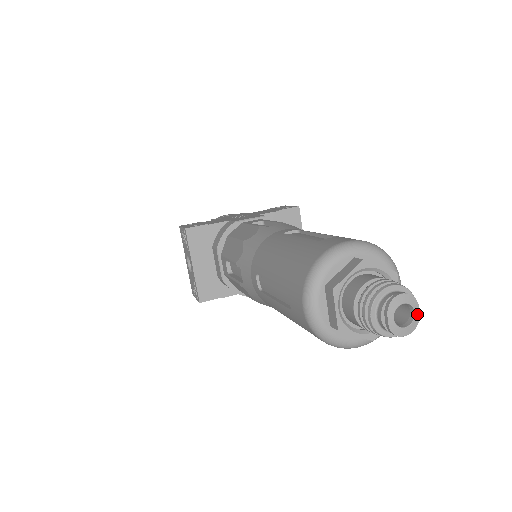
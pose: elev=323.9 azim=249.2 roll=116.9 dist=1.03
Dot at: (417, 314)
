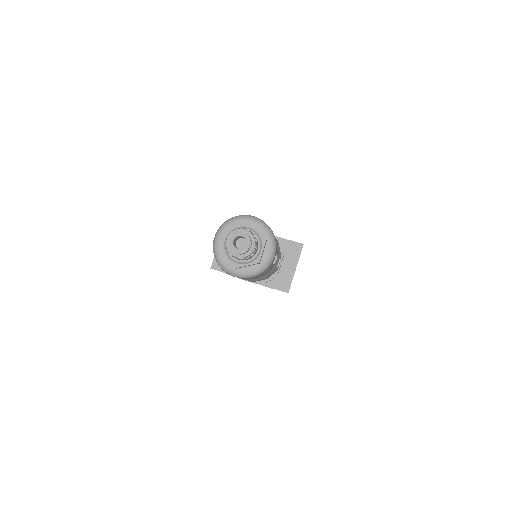
Dot at: (247, 246)
